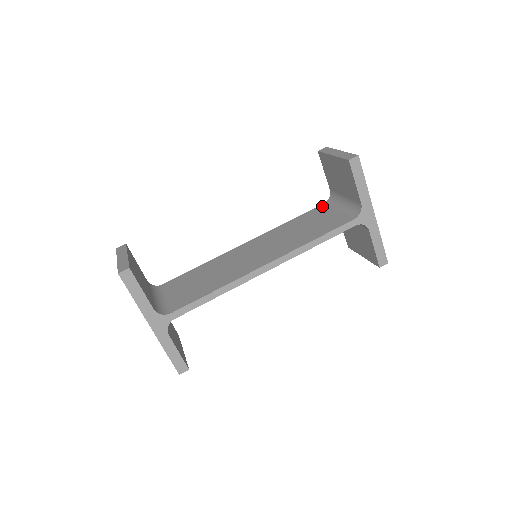
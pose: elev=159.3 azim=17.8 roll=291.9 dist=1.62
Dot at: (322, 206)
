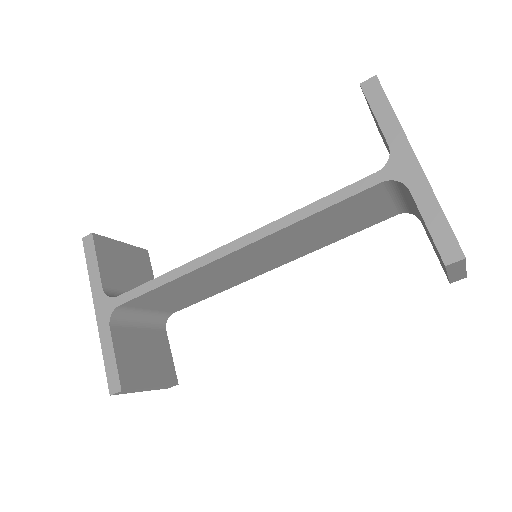
Dot at: occluded
